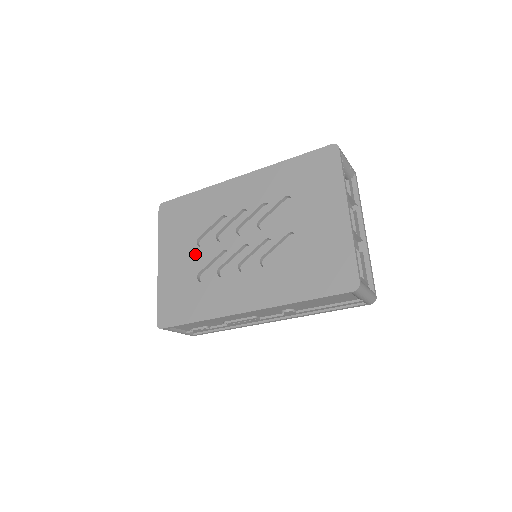
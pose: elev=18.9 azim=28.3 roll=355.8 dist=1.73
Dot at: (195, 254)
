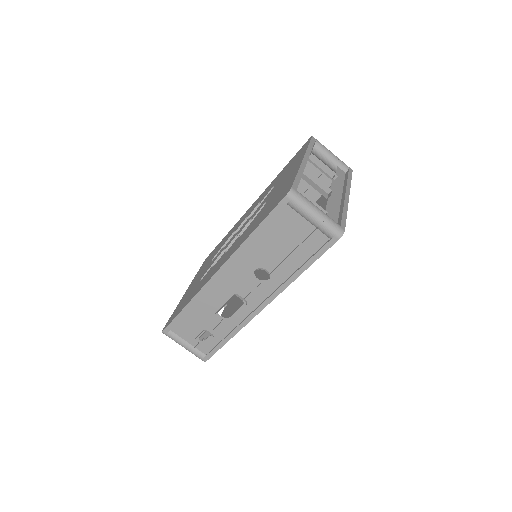
Dot at: occluded
